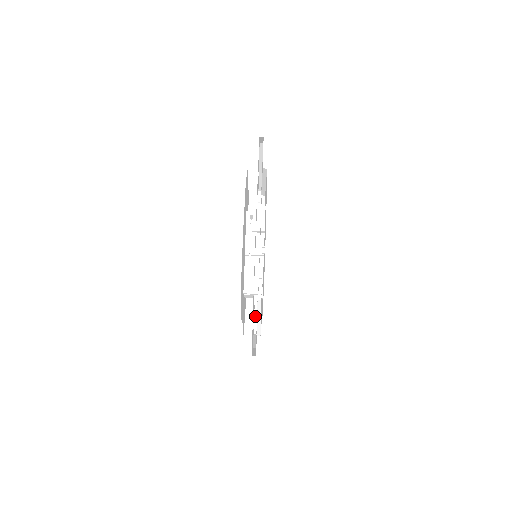
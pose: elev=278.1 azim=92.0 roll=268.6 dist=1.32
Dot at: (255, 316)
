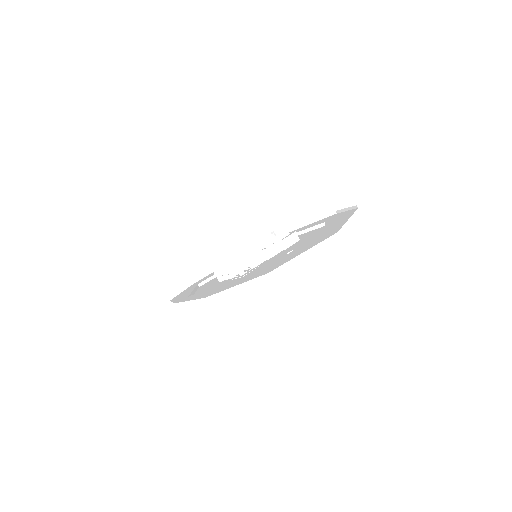
Dot at: (180, 291)
